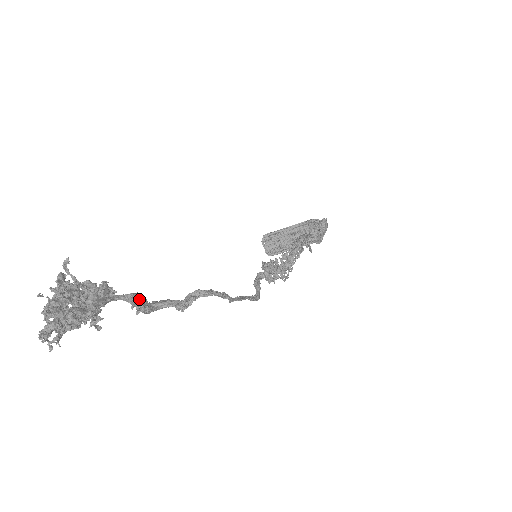
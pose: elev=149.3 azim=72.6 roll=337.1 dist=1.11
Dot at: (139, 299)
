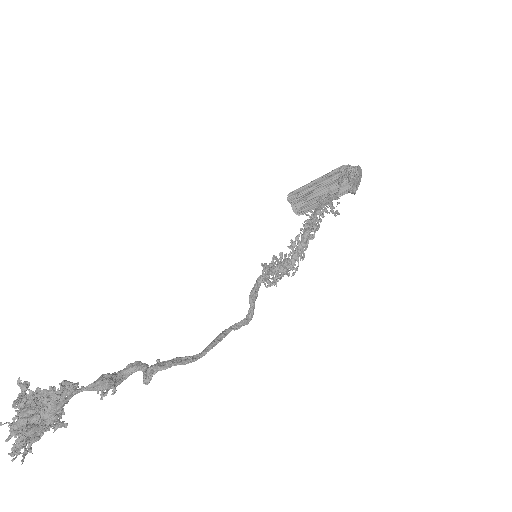
Dot at: (101, 384)
